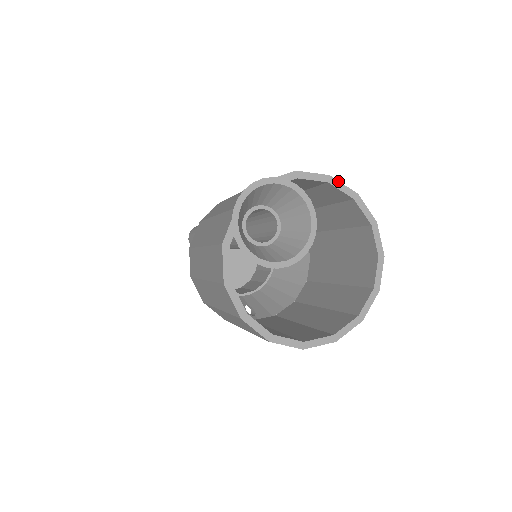
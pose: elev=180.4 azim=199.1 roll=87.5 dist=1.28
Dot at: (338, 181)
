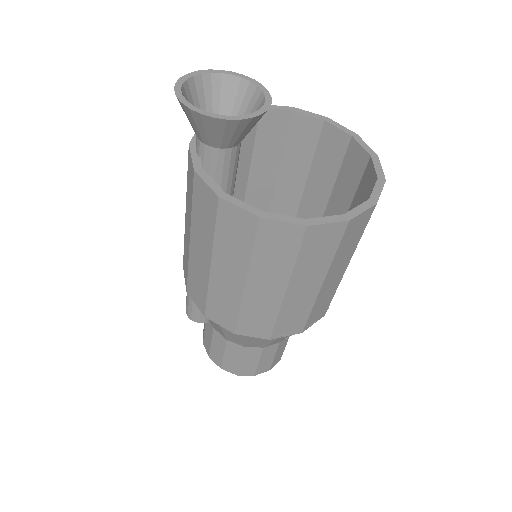
Dot at: occluded
